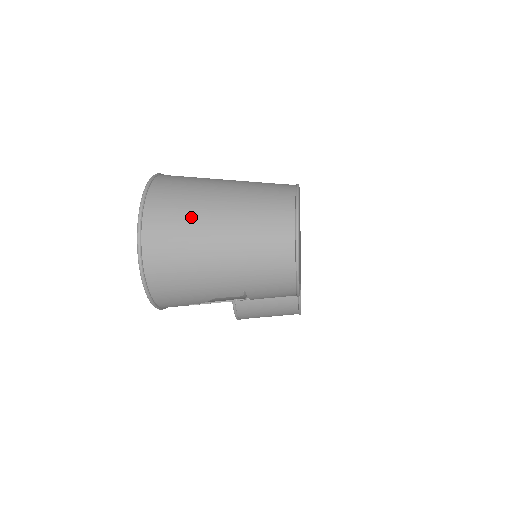
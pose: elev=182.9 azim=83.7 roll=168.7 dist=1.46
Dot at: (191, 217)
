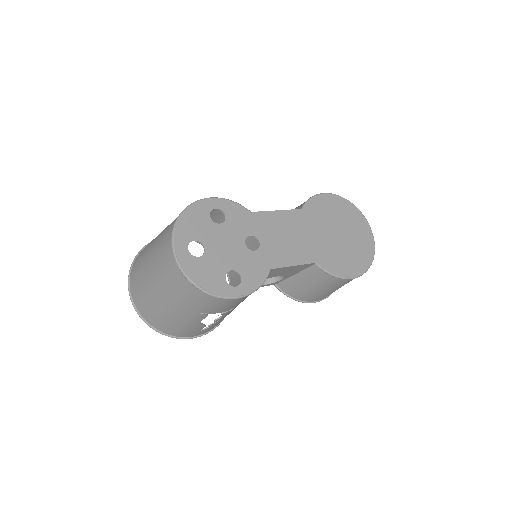
Dot at: (142, 278)
